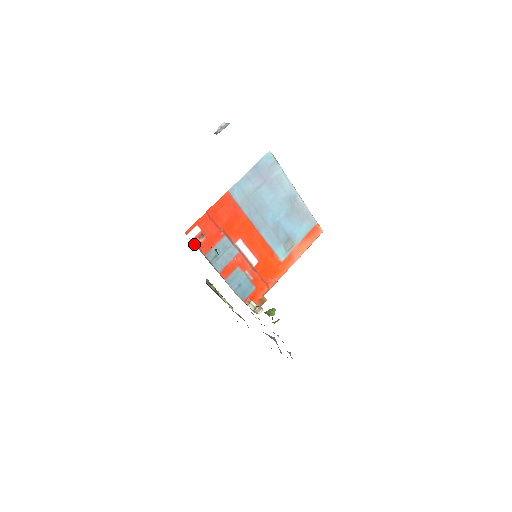
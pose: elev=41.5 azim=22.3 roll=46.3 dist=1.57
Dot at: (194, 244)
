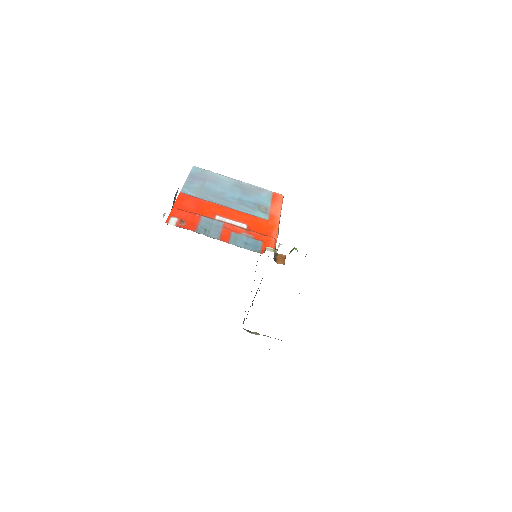
Dot at: occluded
